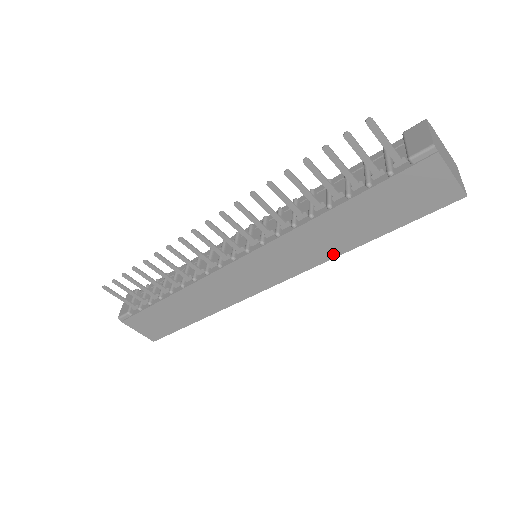
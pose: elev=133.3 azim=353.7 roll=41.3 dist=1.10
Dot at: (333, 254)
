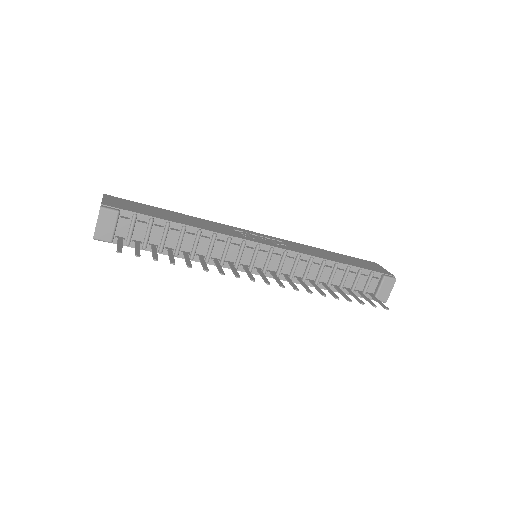
Dot at: occluded
